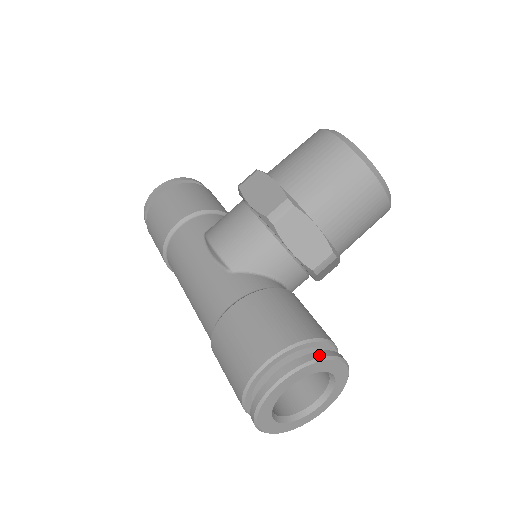
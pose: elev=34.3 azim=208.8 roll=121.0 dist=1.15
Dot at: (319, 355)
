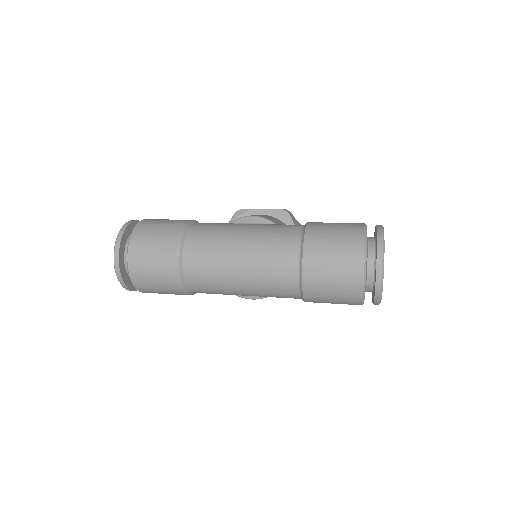
Dot at: occluded
